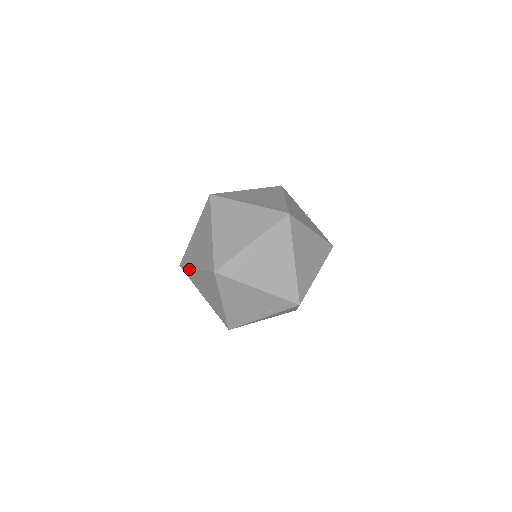
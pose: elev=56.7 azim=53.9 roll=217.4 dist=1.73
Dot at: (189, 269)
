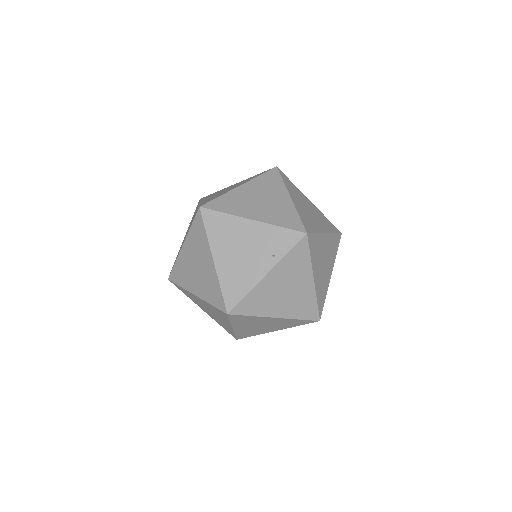
Dot at: (177, 262)
